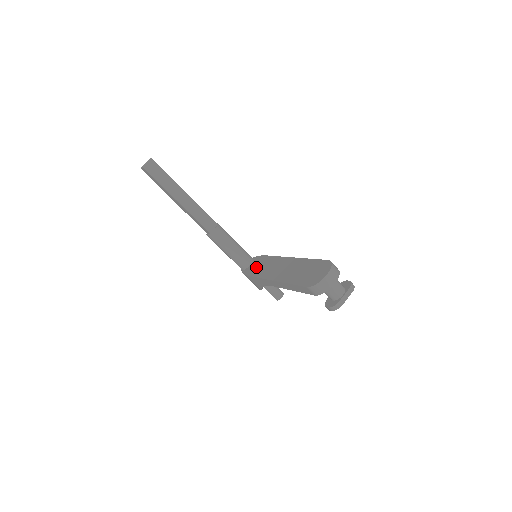
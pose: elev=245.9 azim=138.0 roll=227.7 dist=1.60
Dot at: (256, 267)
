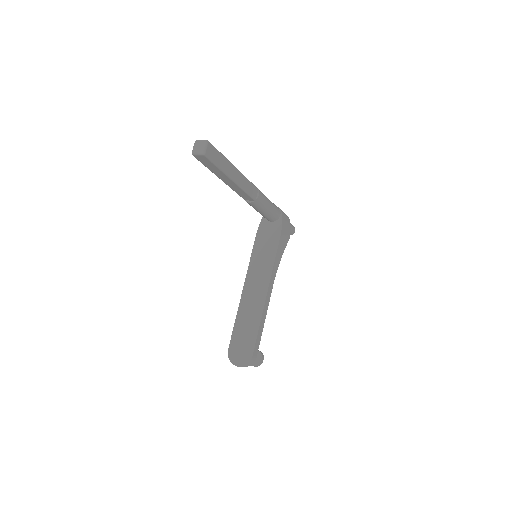
Dot at: (264, 240)
